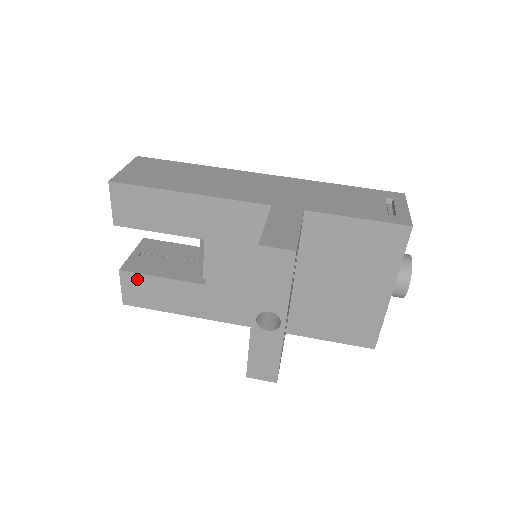
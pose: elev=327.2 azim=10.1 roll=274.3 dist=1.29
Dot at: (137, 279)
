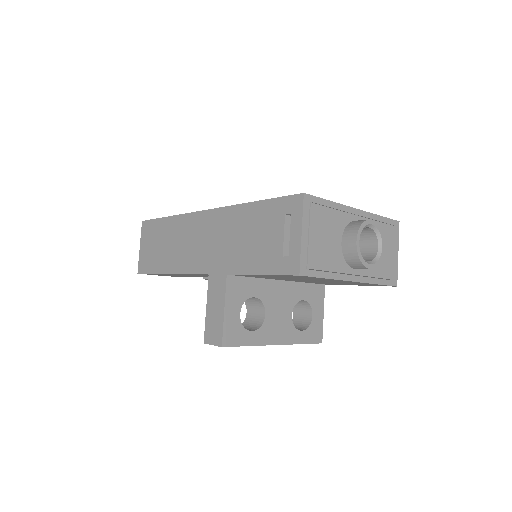
Dot at: occluded
